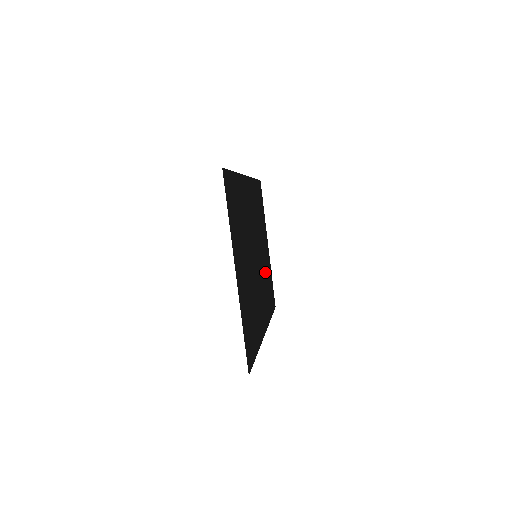
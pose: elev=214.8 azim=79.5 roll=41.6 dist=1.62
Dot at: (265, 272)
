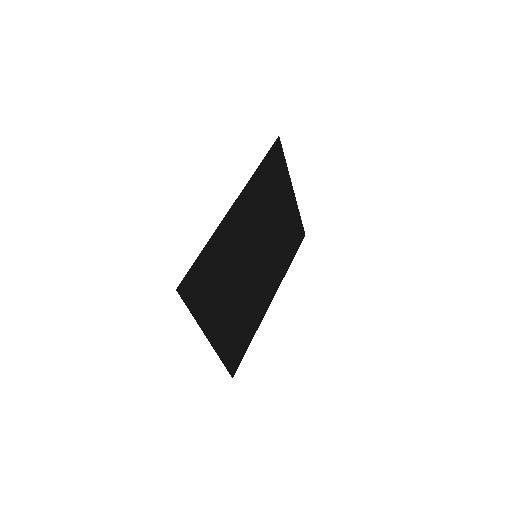
Dot at: (280, 236)
